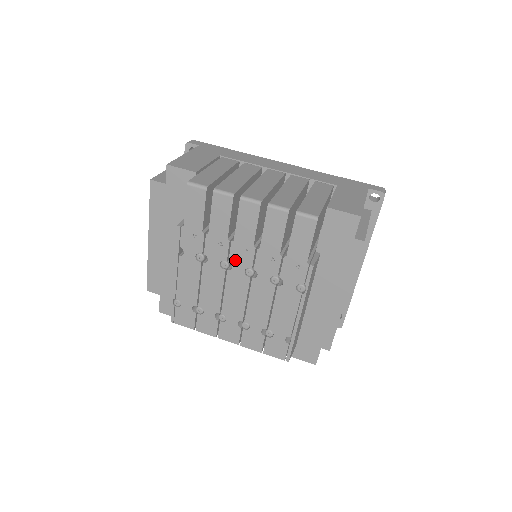
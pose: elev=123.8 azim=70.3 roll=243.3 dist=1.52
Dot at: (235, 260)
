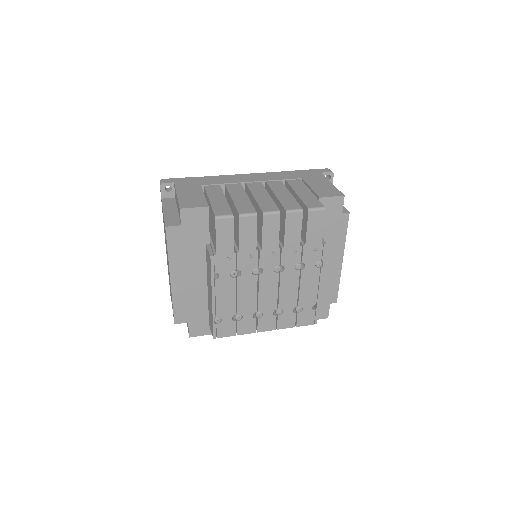
Dot at: (265, 264)
